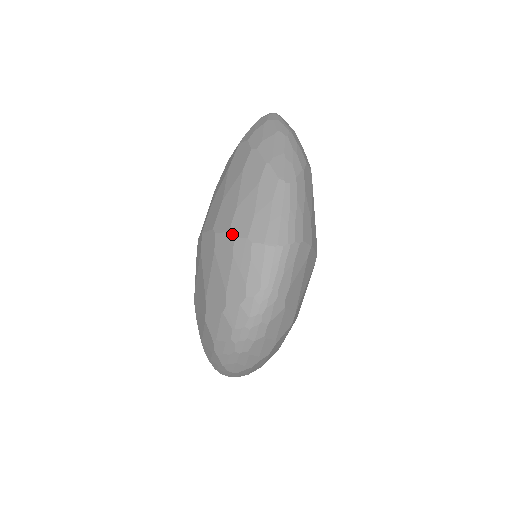
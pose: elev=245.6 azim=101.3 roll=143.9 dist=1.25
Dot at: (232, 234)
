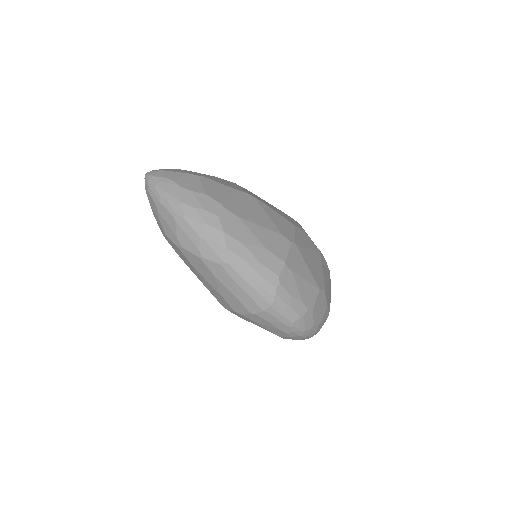
Dot at: (239, 313)
